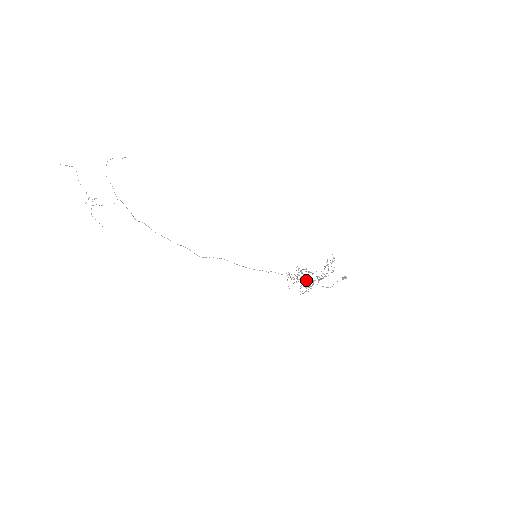
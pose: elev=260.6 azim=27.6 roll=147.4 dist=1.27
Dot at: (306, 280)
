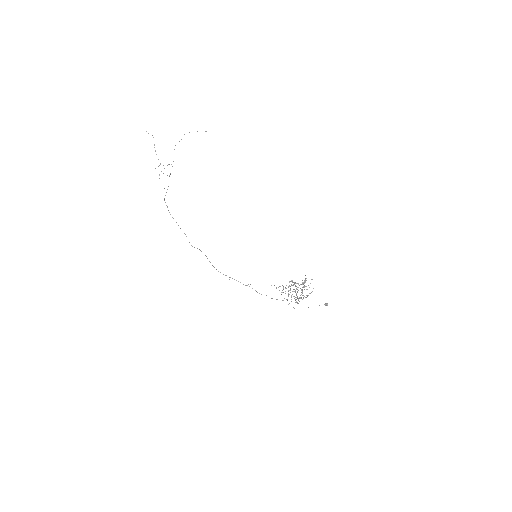
Dot at: (301, 292)
